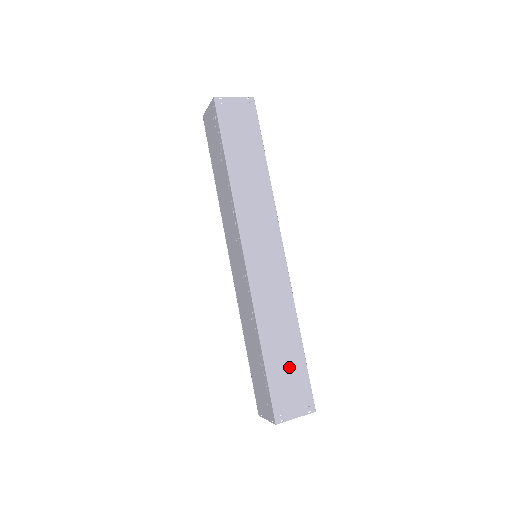
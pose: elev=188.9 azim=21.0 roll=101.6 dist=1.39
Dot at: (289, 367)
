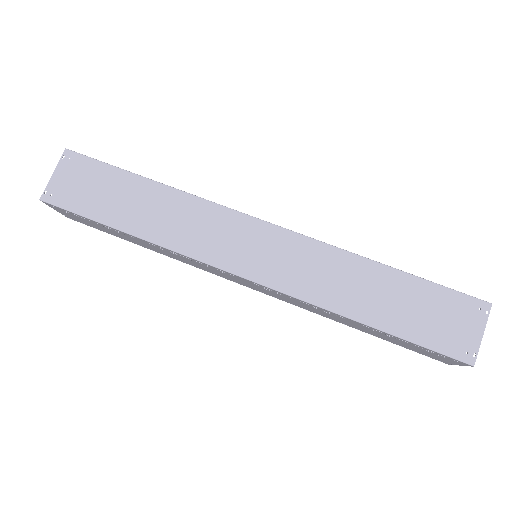
Dot at: (413, 304)
